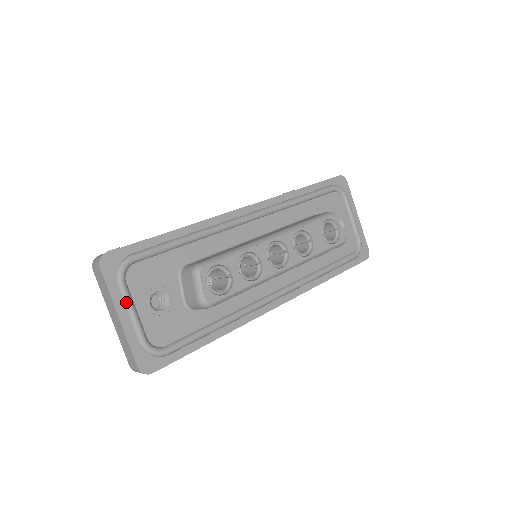
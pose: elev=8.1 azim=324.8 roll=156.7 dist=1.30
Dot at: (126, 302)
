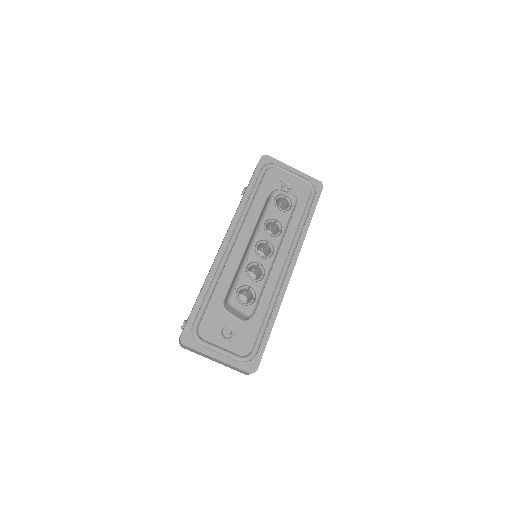
Dot at: (213, 349)
